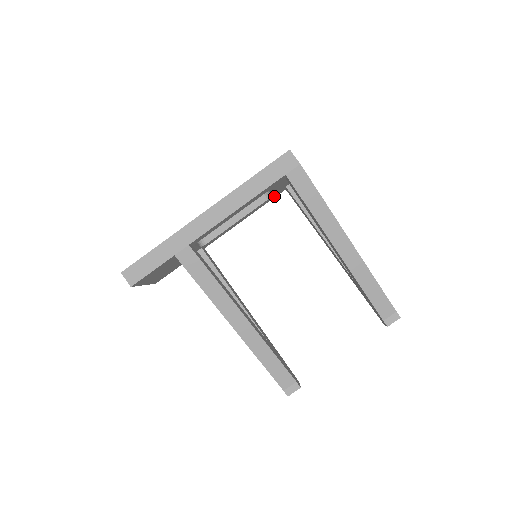
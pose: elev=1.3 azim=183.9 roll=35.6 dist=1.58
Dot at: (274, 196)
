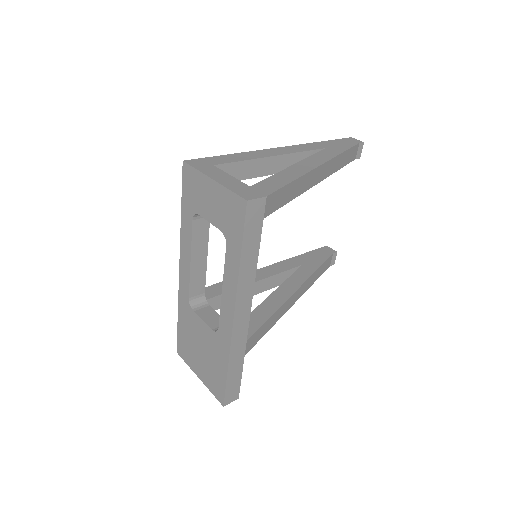
Dot at: occluded
